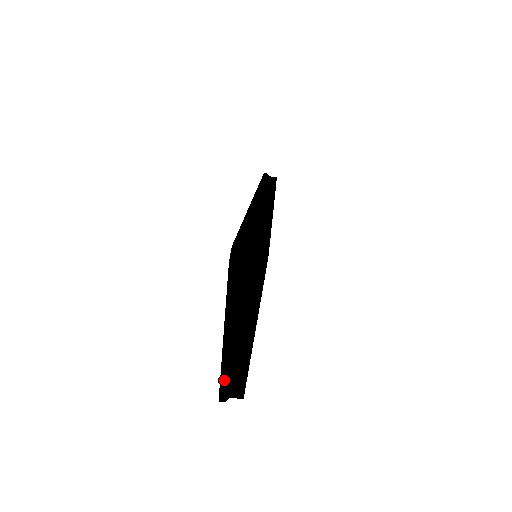
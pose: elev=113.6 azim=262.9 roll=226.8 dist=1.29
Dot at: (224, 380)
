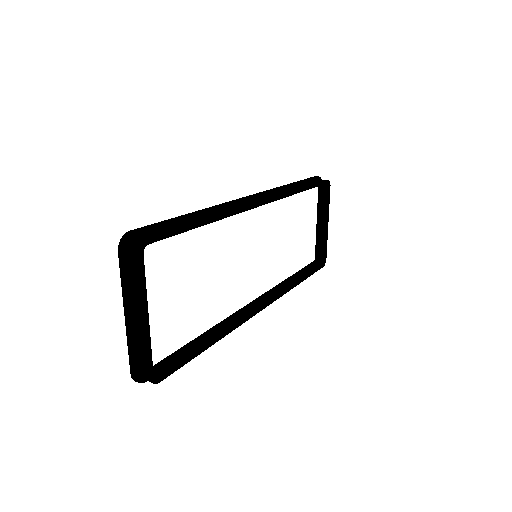
Dot at: (132, 360)
